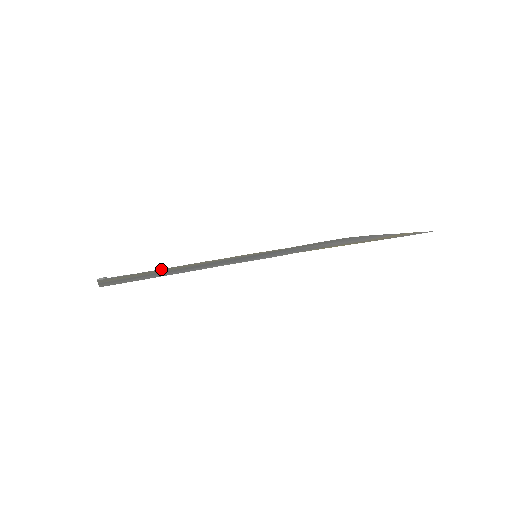
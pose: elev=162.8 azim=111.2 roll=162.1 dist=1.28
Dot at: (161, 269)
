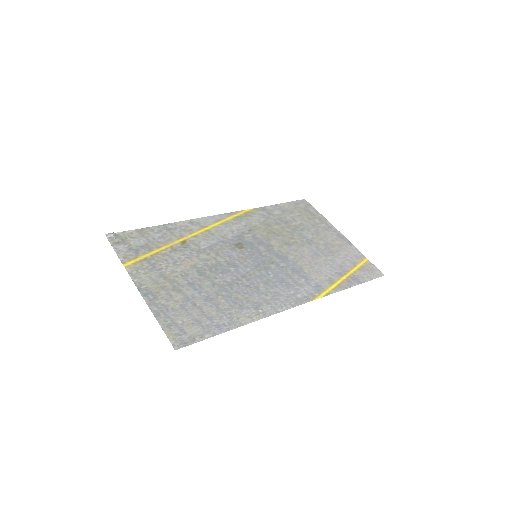
Dot at: (163, 228)
